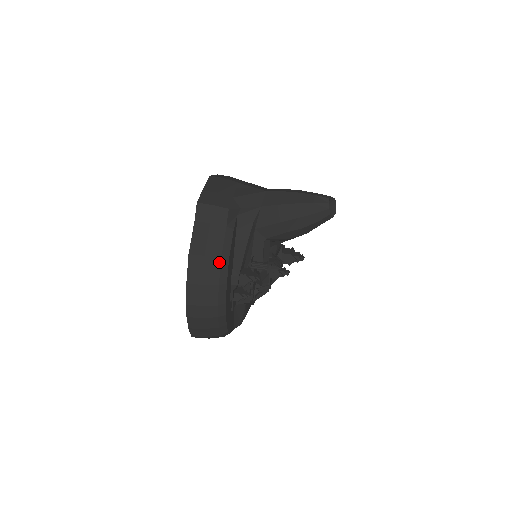
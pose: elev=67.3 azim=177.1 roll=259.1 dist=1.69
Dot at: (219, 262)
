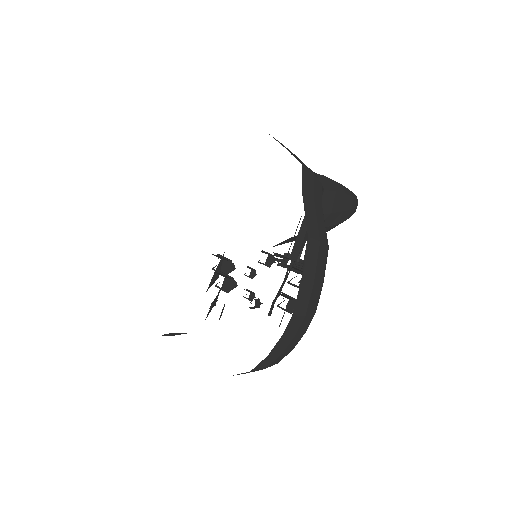
Dot at: (326, 252)
